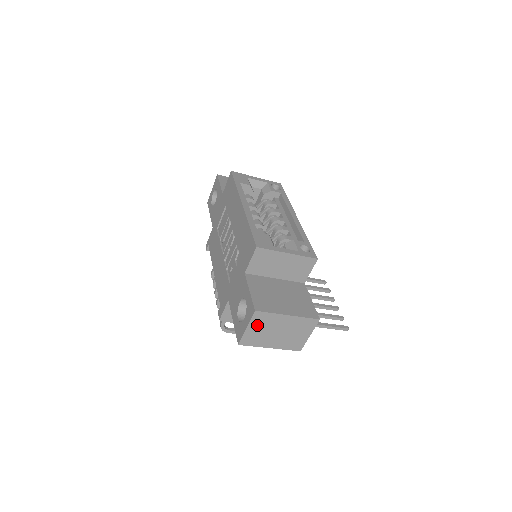
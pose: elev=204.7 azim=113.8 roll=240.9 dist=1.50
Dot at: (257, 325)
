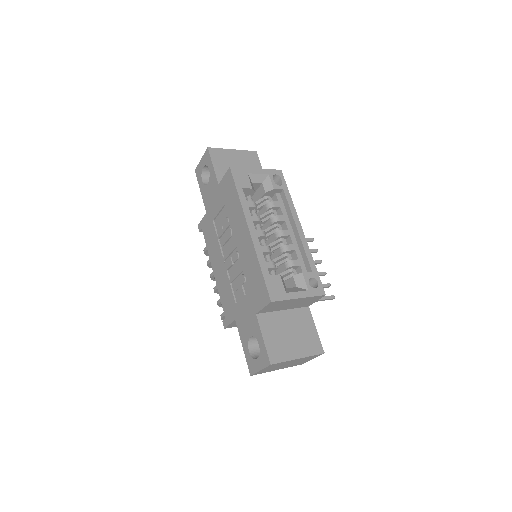
Dot at: (270, 367)
